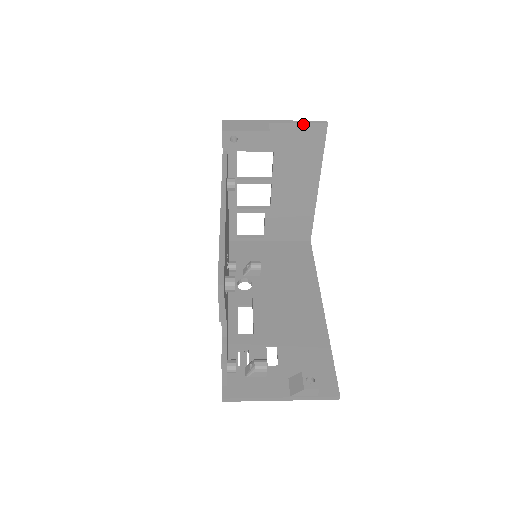
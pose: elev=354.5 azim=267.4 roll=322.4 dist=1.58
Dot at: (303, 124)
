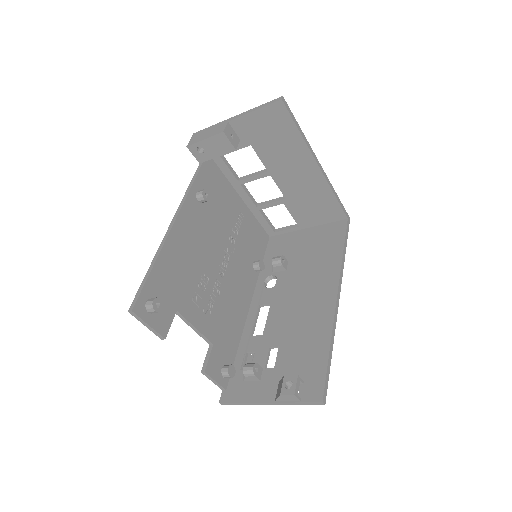
Dot at: (259, 110)
